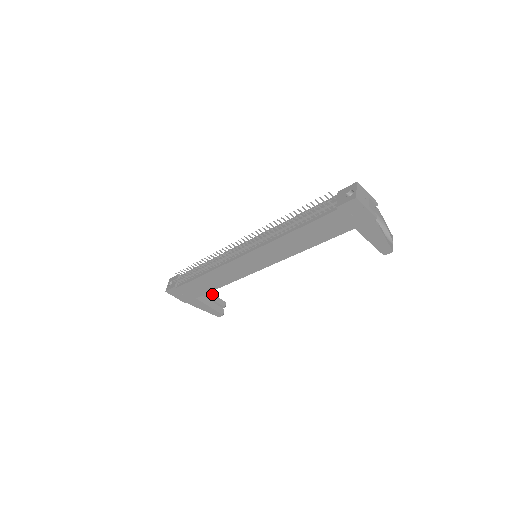
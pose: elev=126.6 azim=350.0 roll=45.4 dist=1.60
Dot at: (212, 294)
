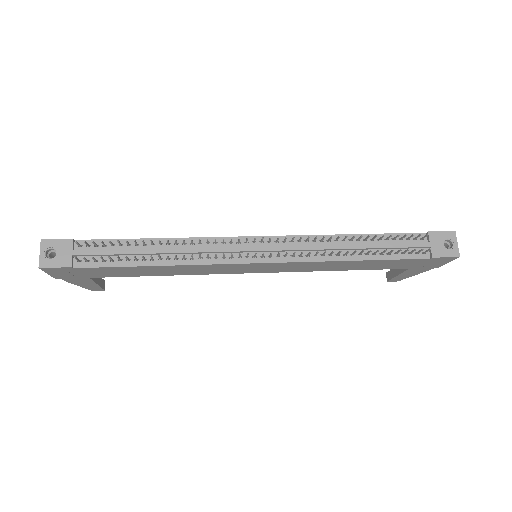
Dot at: occluded
